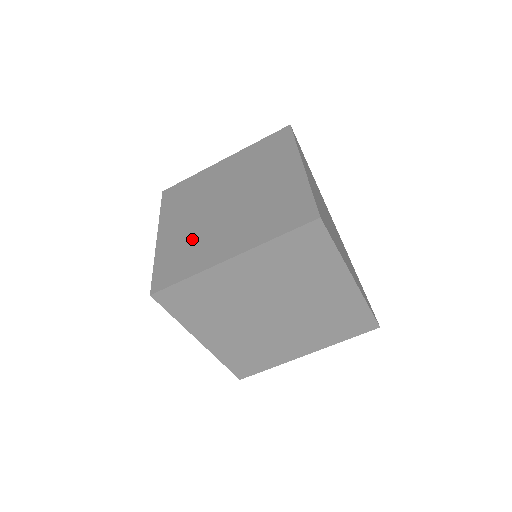
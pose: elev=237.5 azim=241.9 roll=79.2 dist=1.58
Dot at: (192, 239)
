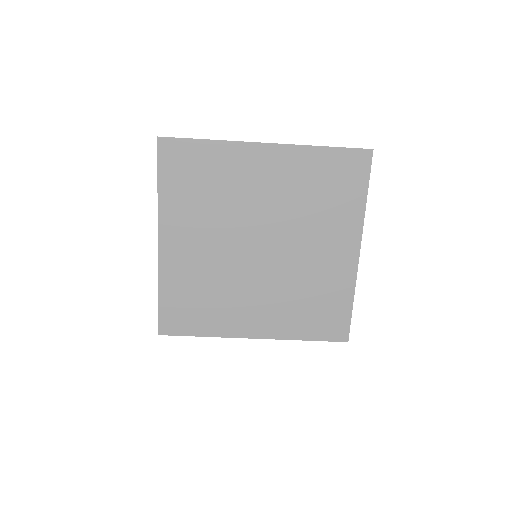
Dot at: (211, 283)
